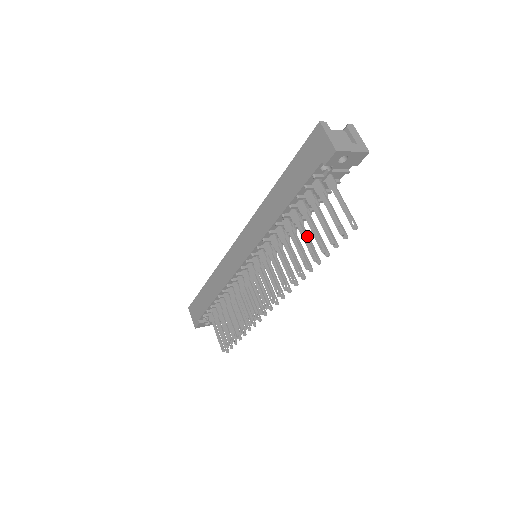
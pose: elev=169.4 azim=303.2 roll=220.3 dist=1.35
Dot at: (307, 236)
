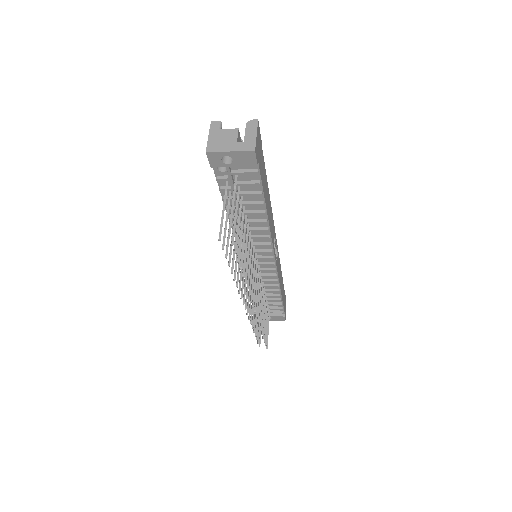
Dot at: (242, 239)
